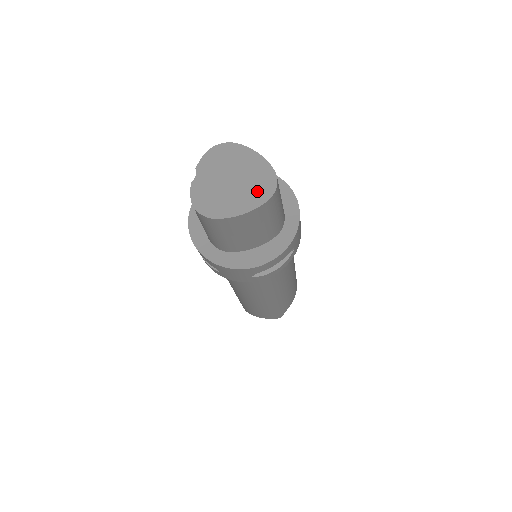
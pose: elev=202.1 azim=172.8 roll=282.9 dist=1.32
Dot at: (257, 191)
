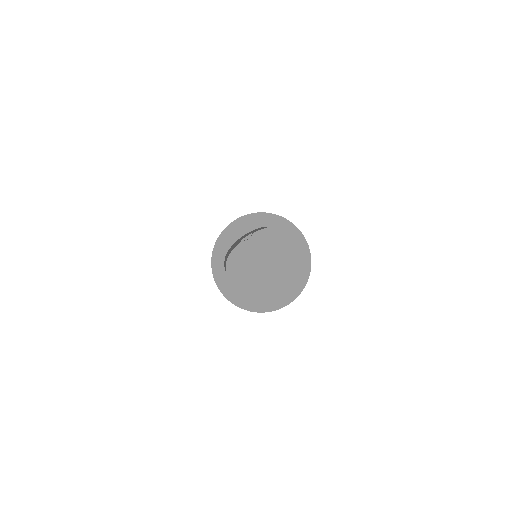
Dot at: (275, 292)
